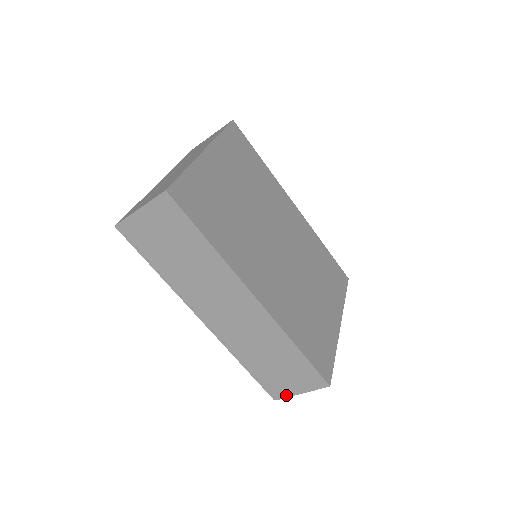
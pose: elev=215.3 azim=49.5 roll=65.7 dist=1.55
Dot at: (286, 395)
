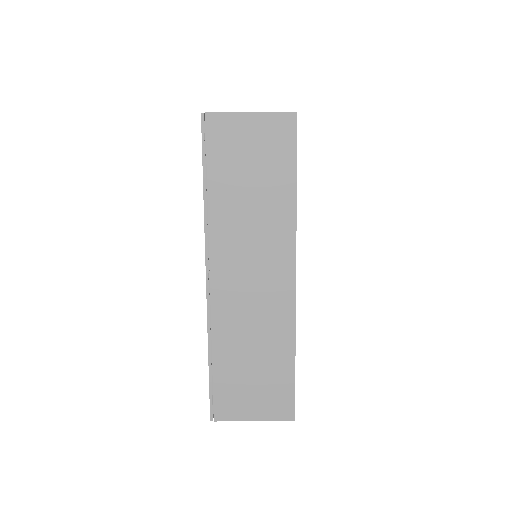
Dot at: (232, 417)
